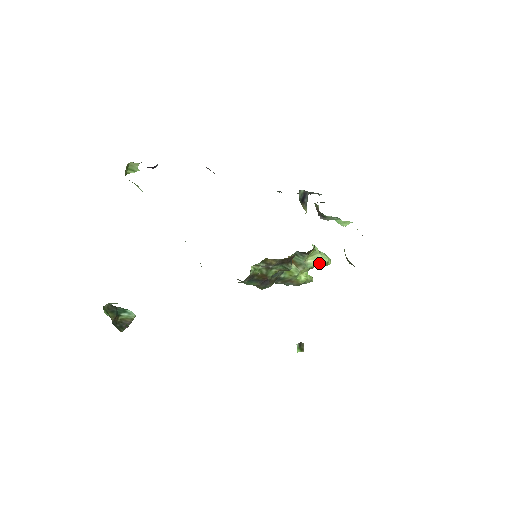
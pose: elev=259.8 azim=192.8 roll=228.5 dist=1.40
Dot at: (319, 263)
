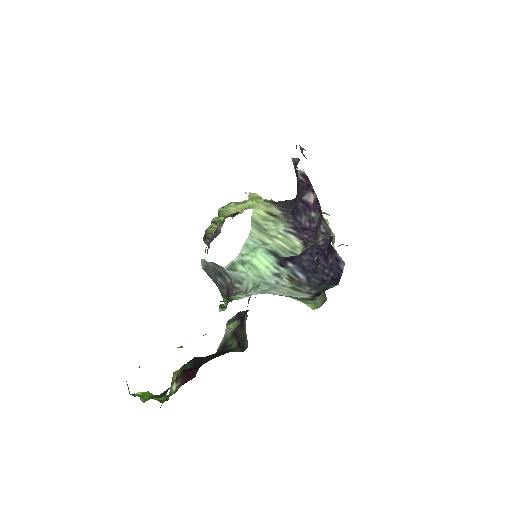
Dot at: occluded
